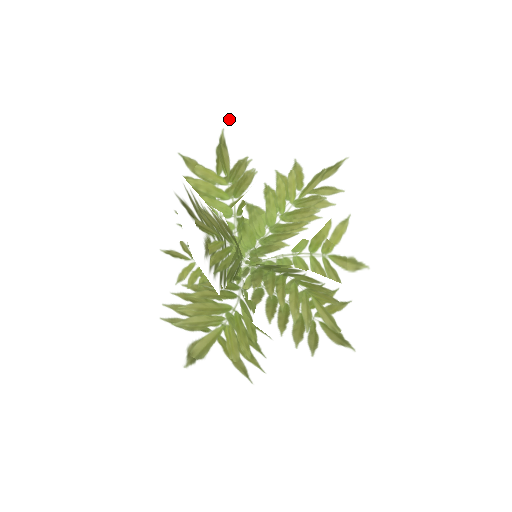
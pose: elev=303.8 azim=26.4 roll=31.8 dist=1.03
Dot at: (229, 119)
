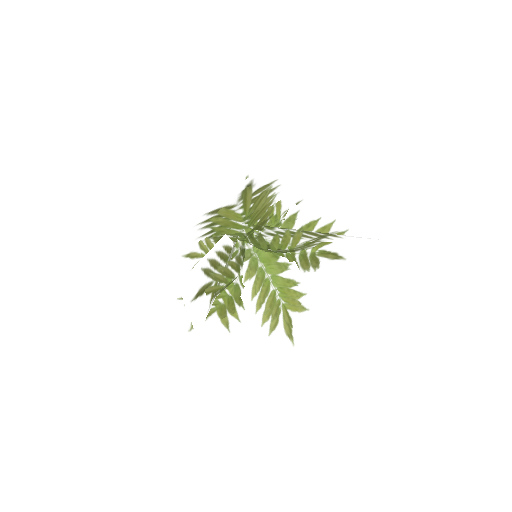
Dot at: (260, 171)
